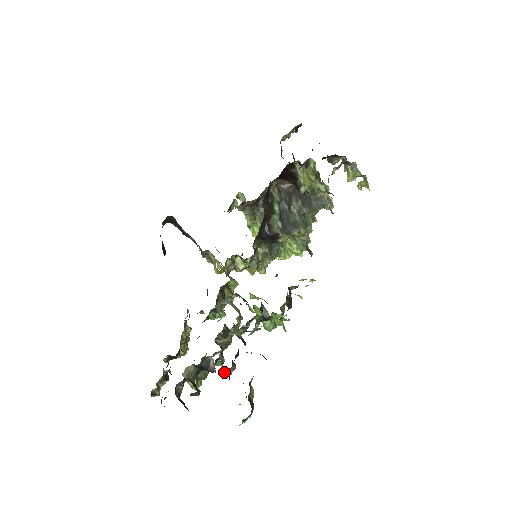
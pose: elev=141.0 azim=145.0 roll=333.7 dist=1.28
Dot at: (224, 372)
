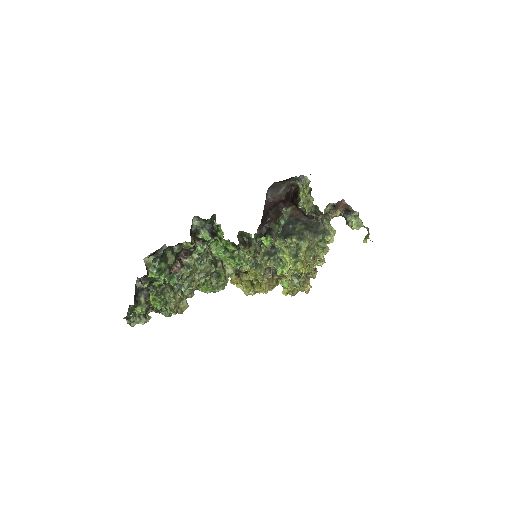
Dot at: (171, 269)
